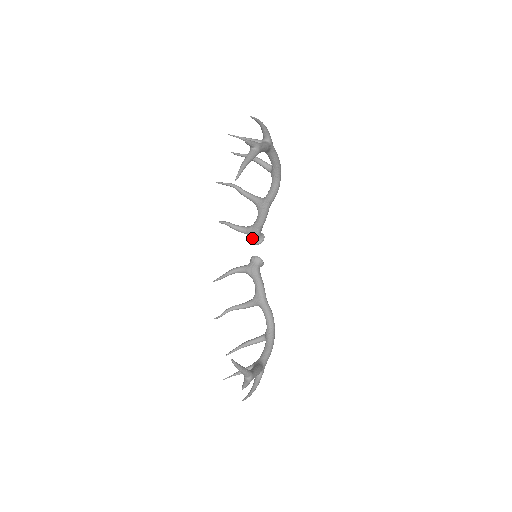
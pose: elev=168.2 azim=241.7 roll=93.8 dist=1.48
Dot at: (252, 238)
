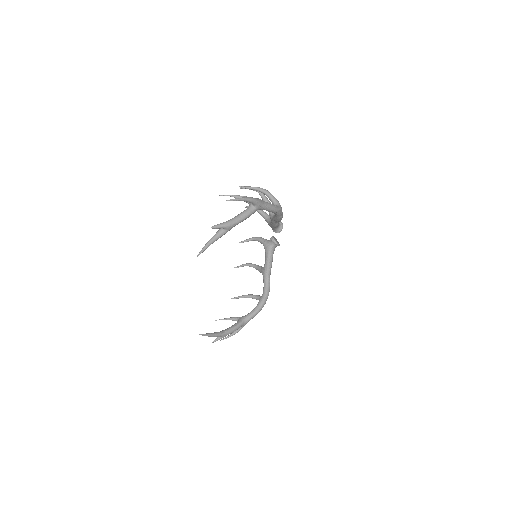
Dot at: occluded
